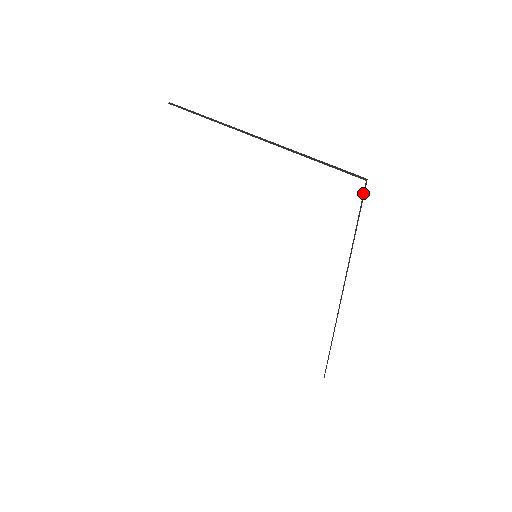
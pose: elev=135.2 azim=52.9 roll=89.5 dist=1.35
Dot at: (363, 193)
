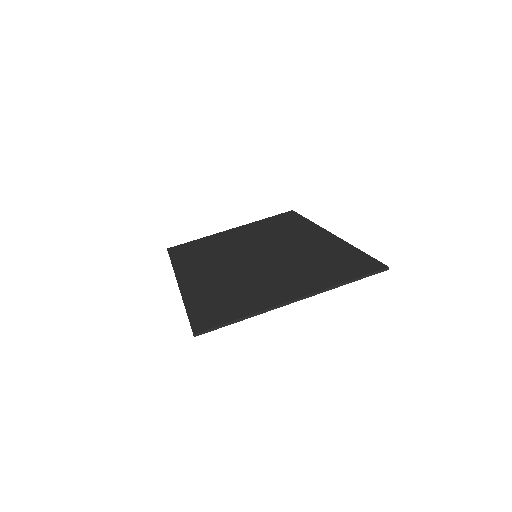
Dot at: (383, 265)
